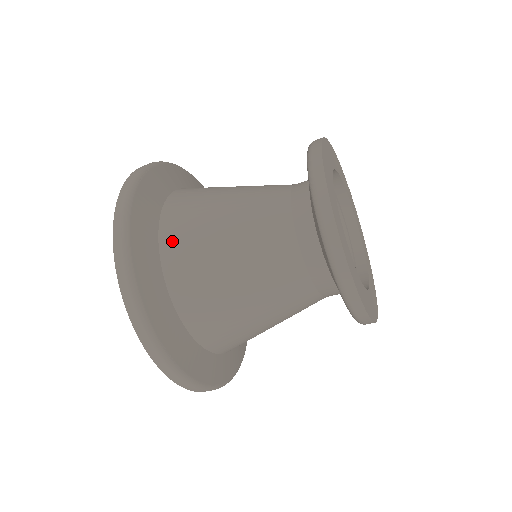
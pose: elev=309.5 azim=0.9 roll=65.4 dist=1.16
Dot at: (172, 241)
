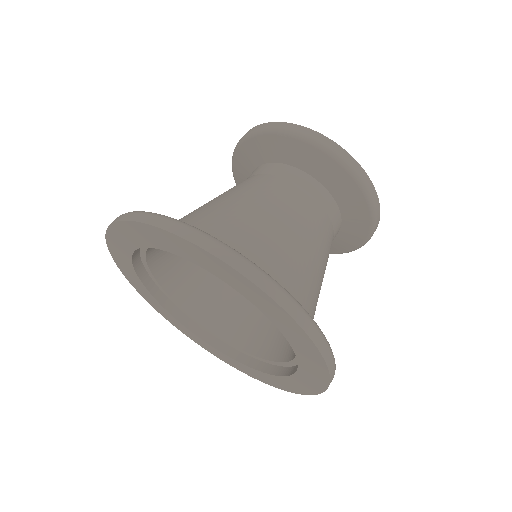
Dot at: (263, 264)
